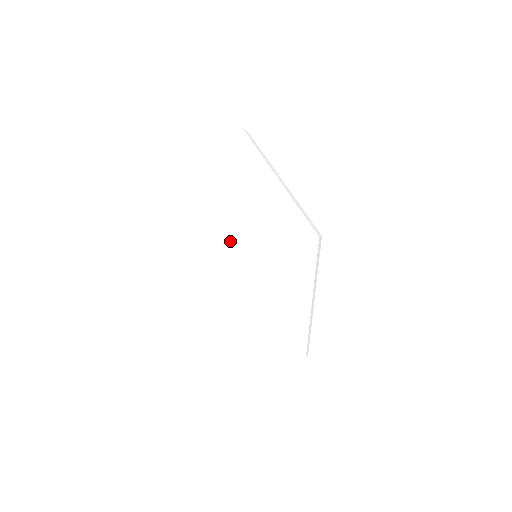
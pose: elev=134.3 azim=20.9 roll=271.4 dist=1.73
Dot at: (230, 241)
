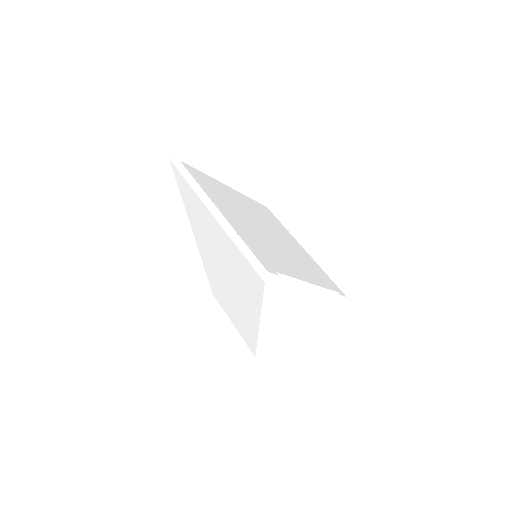
Dot at: occluded
